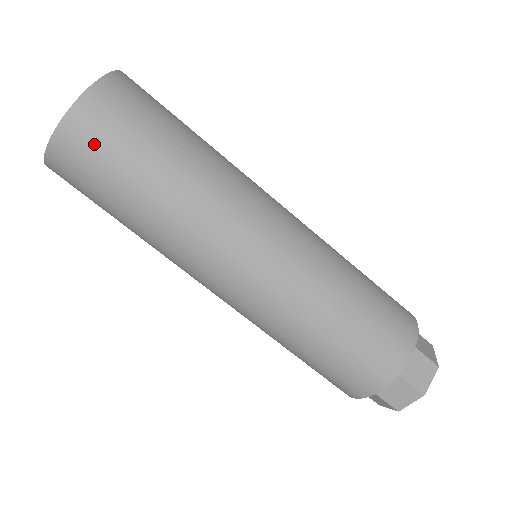
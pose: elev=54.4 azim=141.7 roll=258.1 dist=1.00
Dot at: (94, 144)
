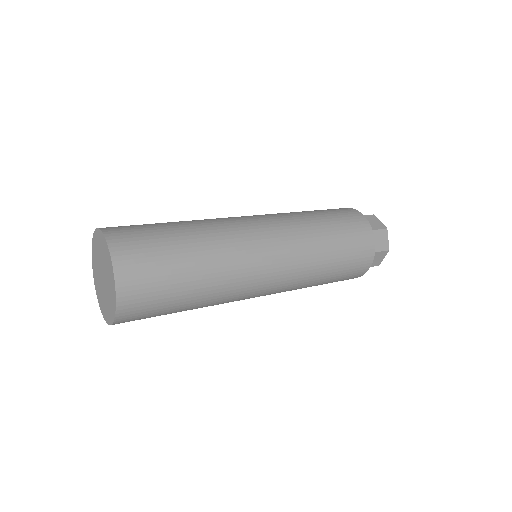
Dot at: (145, 298)
